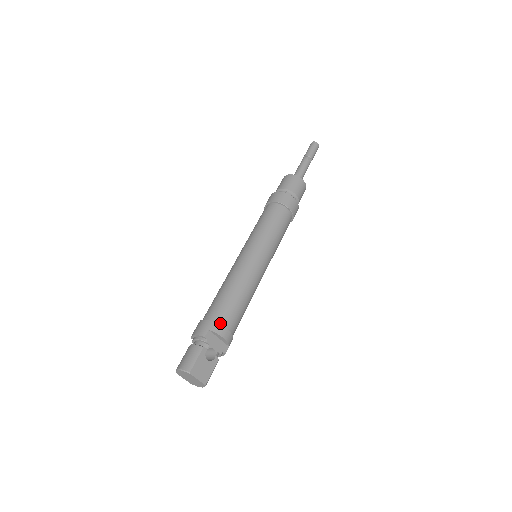
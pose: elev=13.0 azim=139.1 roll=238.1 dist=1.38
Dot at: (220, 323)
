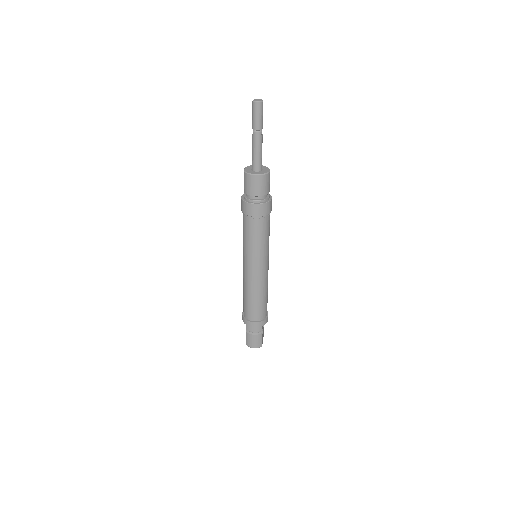
Dot at: (265, 317)
